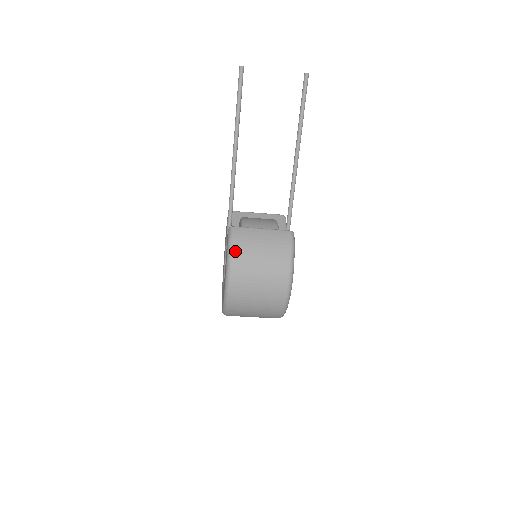
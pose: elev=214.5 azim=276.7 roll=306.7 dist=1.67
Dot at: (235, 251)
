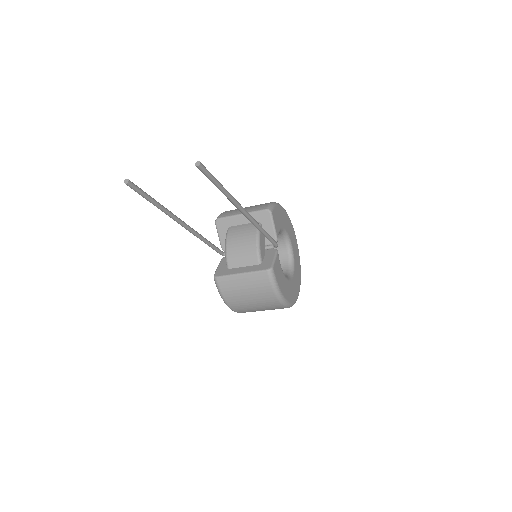
Dot at: (226, 299)
